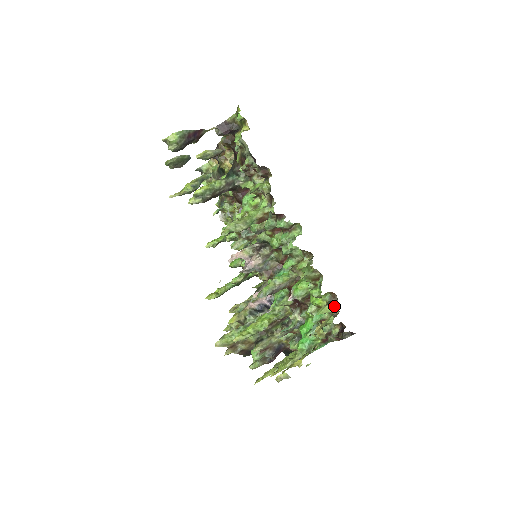
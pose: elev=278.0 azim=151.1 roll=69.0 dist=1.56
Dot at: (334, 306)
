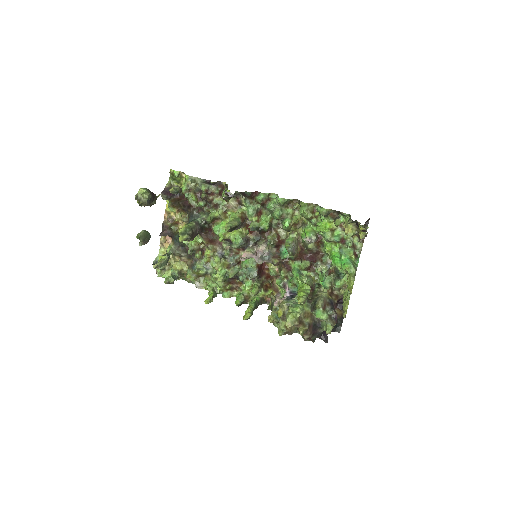
Dot at: (340, 216)
